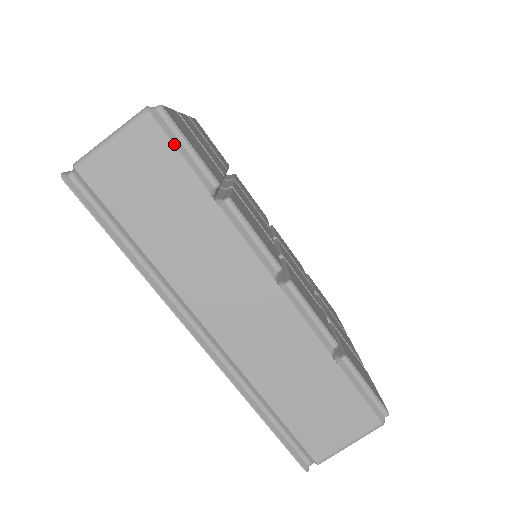
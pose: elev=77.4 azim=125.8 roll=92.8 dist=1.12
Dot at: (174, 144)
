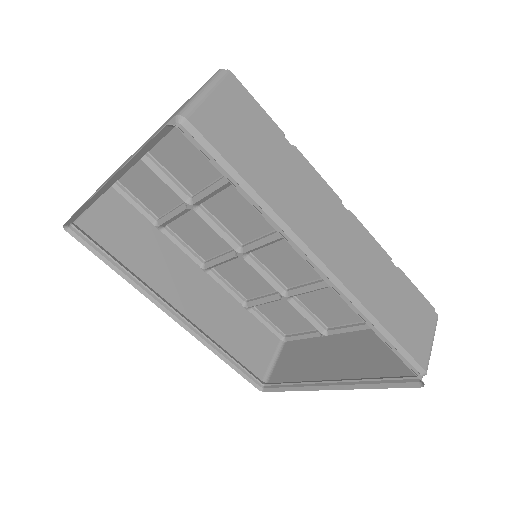
Dot at: (251, 98)
